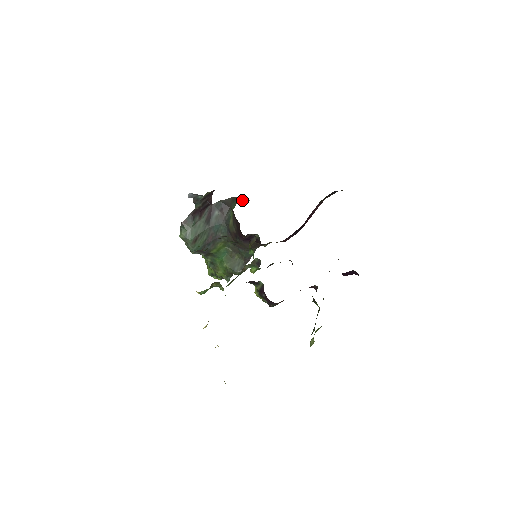
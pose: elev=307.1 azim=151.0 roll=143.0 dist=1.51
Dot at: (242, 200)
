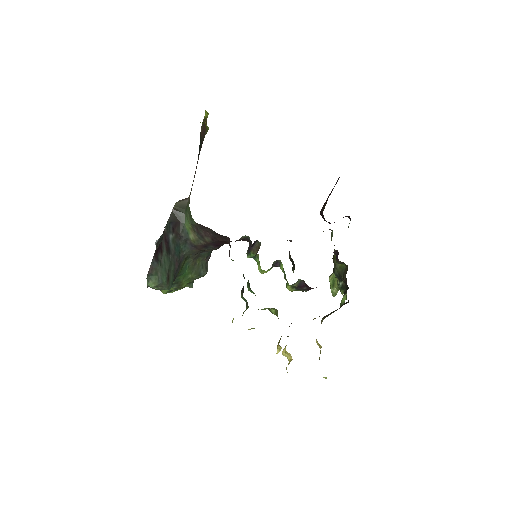
Dot at: (184, 206)
